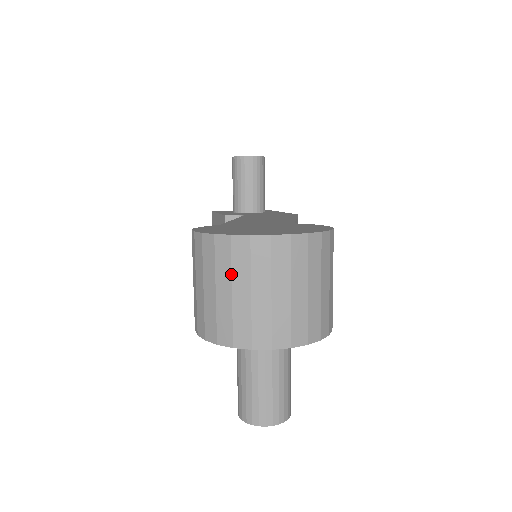
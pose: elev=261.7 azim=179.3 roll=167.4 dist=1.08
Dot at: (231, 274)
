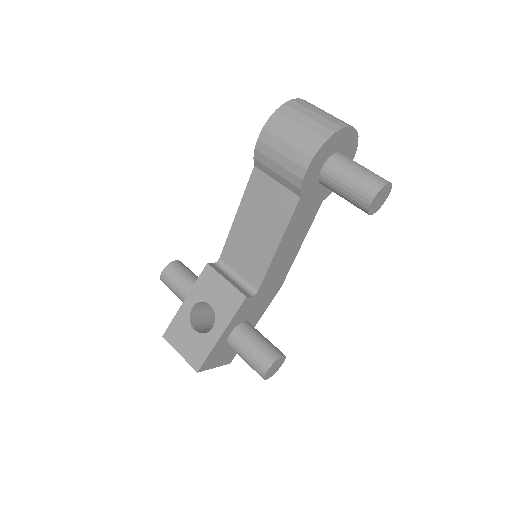
Dot at: (308, 109)
